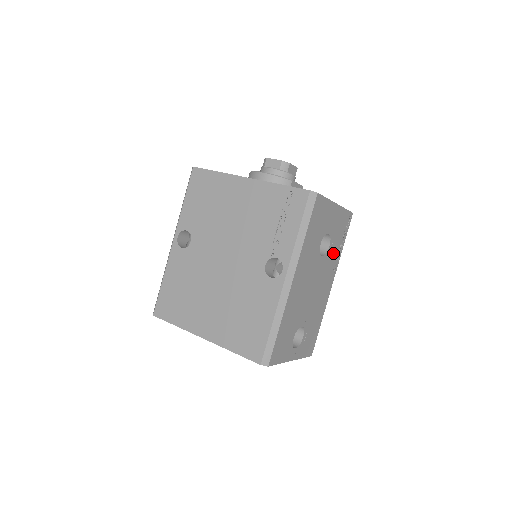
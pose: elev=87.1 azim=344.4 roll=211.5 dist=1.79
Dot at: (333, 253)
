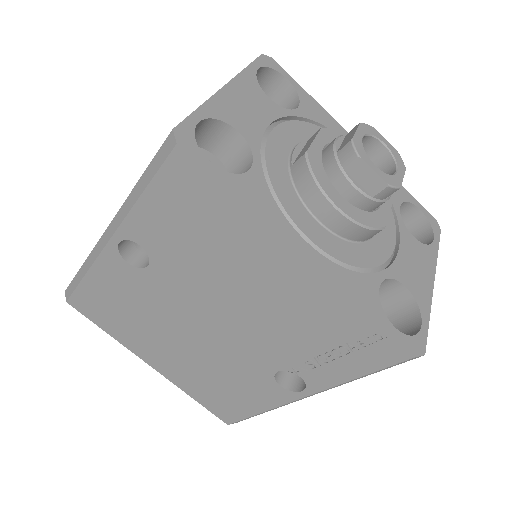
Dot at: occluded
